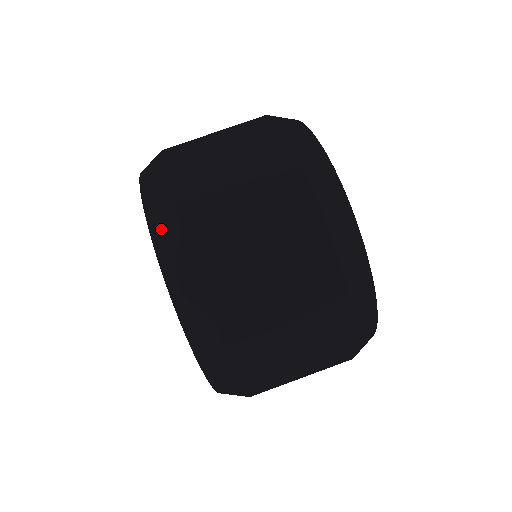
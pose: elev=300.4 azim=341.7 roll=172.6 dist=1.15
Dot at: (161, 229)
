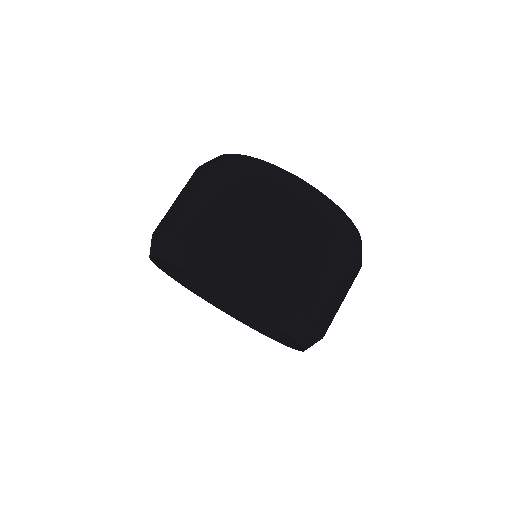
Dot at: (244, 293)
